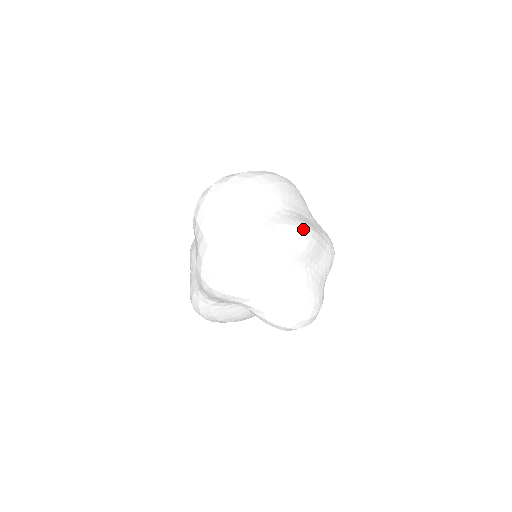
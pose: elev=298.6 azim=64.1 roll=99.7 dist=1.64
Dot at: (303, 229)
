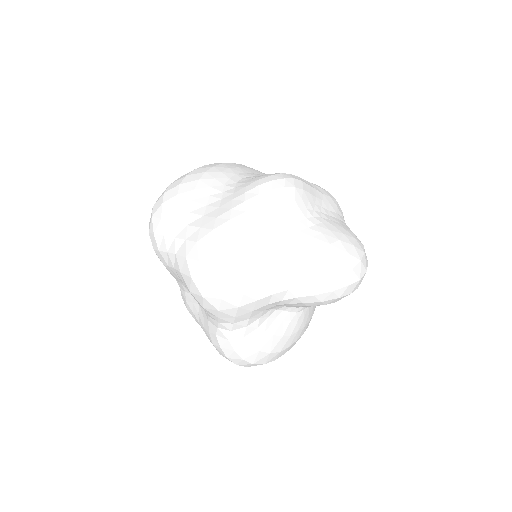
Dot at: (277, 175)
